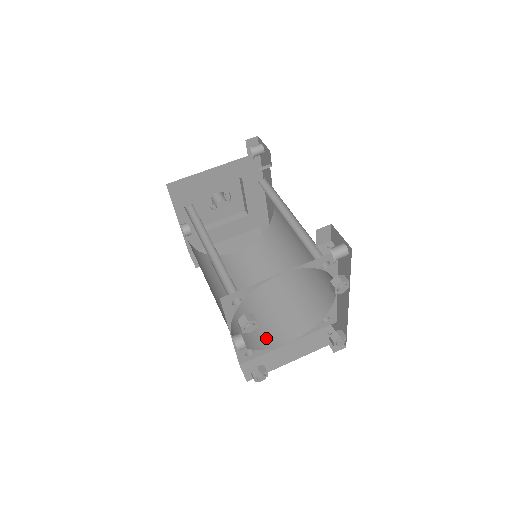
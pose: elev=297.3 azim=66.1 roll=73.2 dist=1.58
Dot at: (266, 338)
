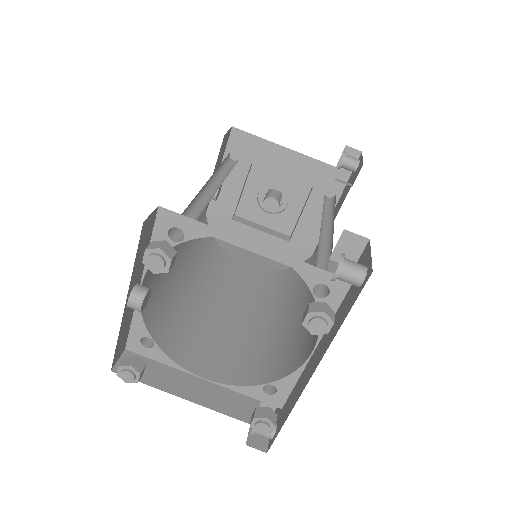
Dot at: (184, 350)
